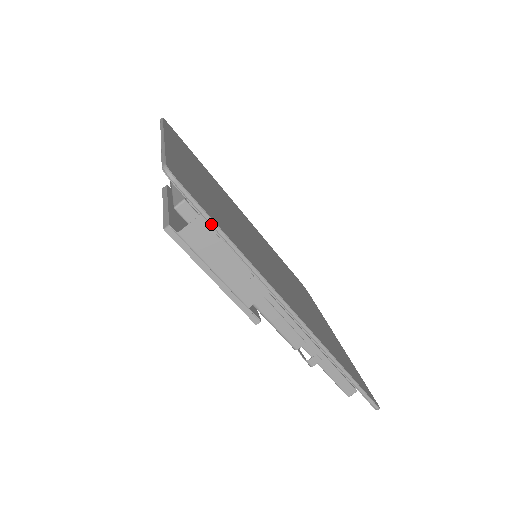
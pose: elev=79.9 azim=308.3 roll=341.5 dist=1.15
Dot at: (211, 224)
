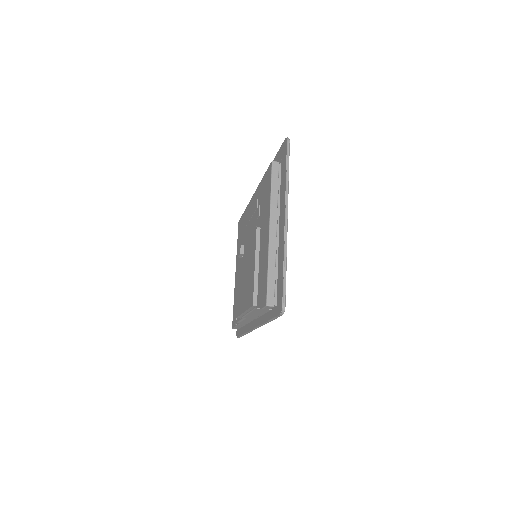
Dot at: (273, 319)
